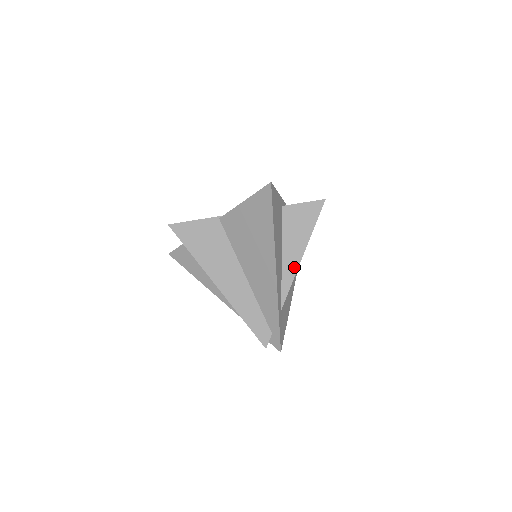
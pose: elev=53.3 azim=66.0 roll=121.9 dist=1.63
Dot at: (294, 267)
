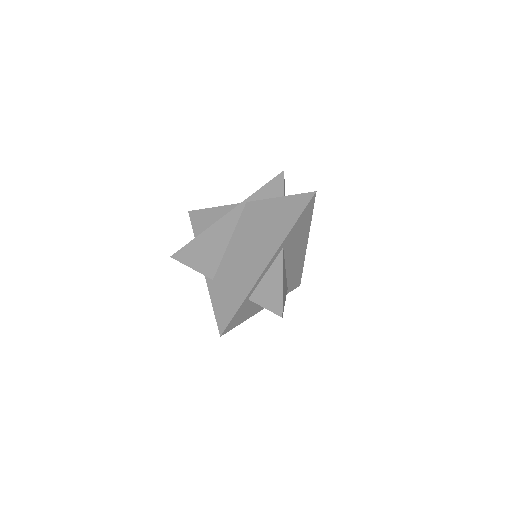
Dot at: occluded
